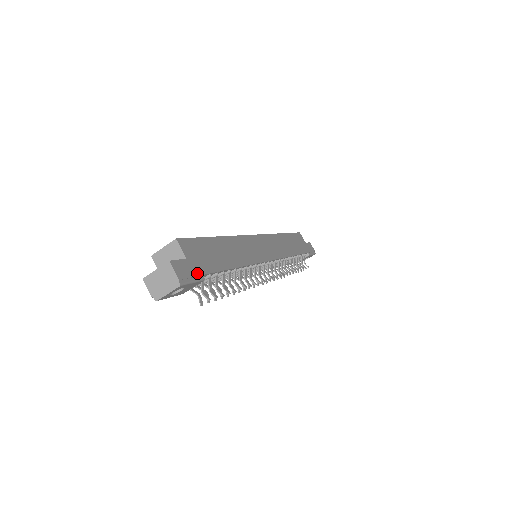
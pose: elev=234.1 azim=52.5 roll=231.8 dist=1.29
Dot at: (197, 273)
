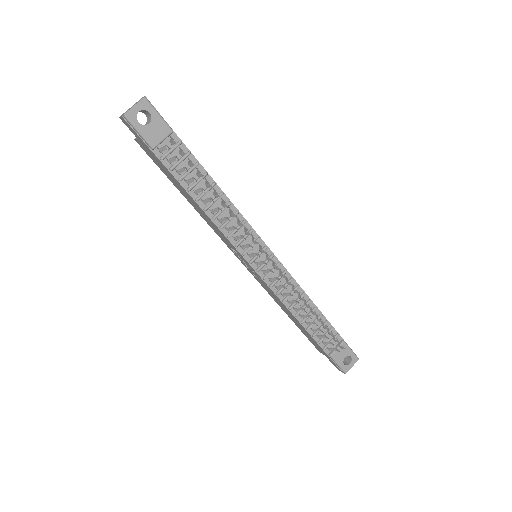
Dot at: (166, 123)
